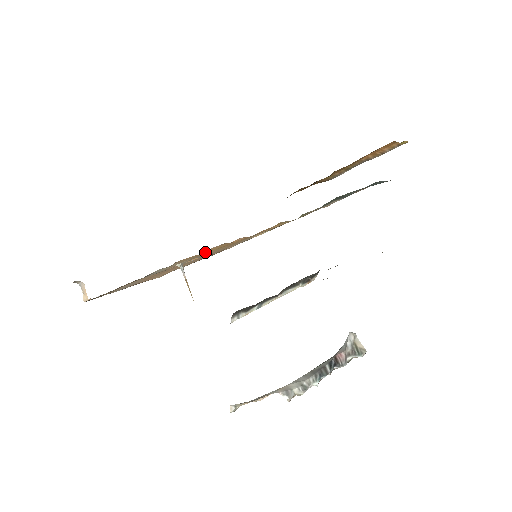
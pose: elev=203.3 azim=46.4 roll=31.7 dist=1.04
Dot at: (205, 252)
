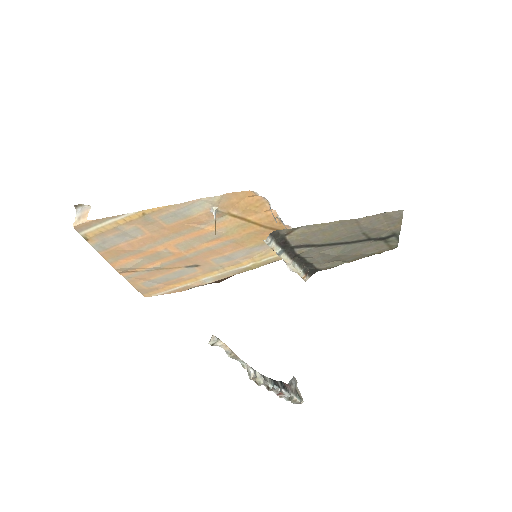
Dot at: (250, 200)
